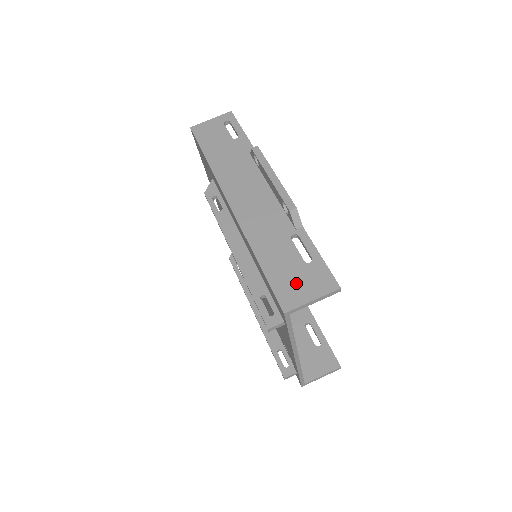
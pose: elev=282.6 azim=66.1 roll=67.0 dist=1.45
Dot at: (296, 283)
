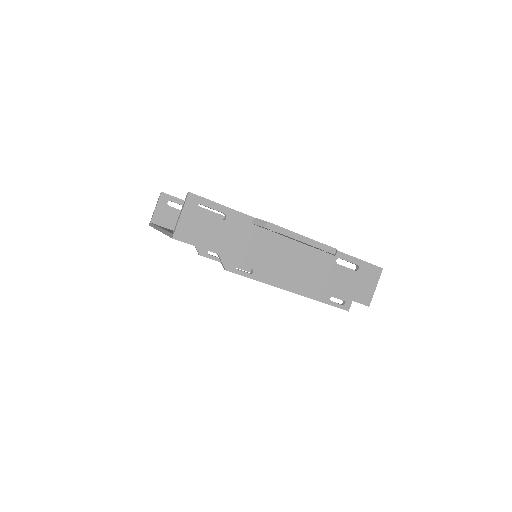
Dot at: (362, 287)
